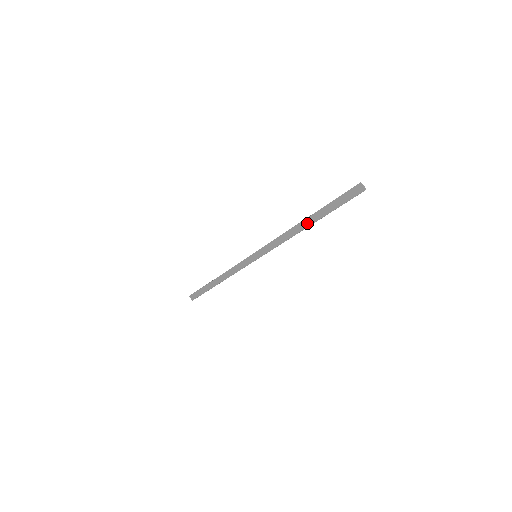
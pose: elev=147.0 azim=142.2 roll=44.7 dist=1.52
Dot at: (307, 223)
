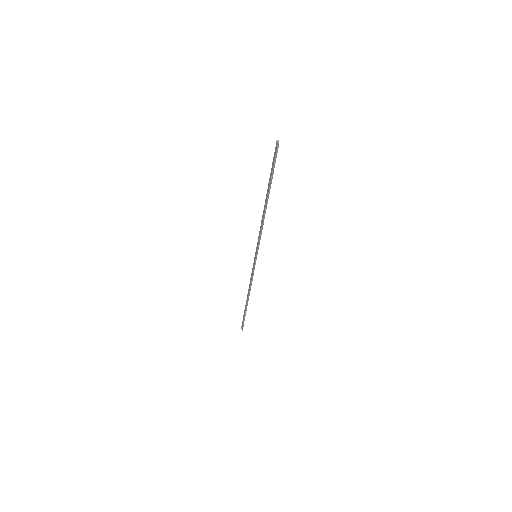
Dot at: (266, 201)
